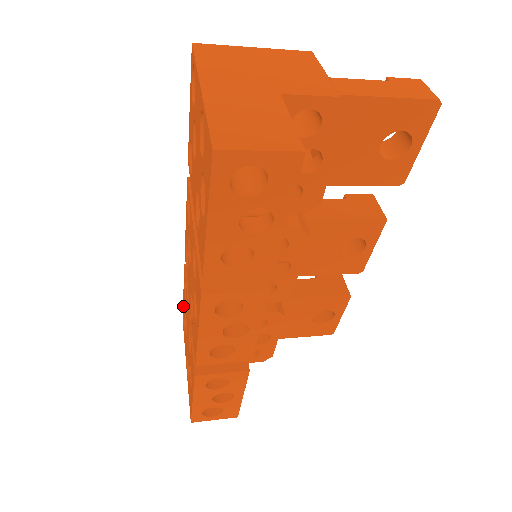
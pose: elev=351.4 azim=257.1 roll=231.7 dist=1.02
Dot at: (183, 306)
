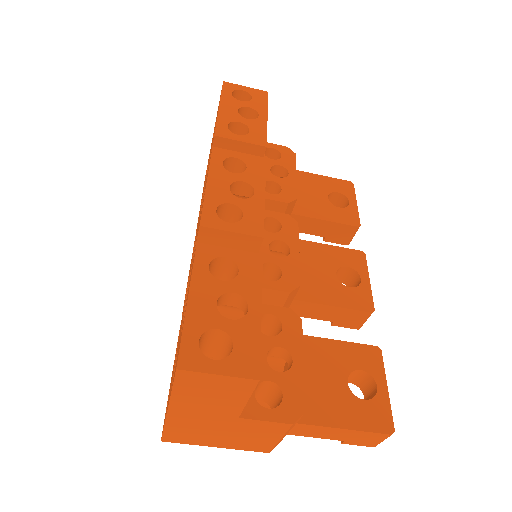
Dot at: (168, 396)
